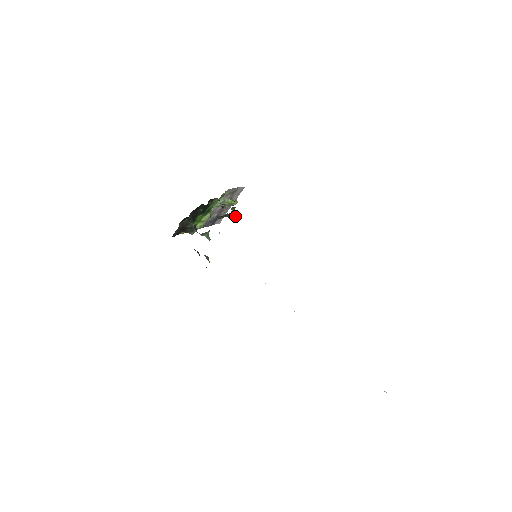
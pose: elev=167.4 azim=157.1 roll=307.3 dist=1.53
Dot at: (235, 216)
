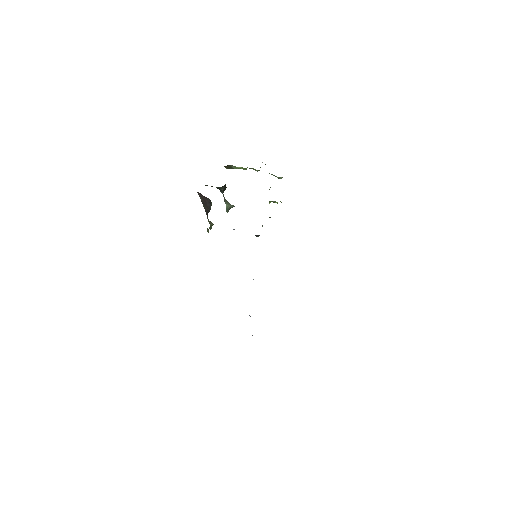
Dot at: (259, 235)
